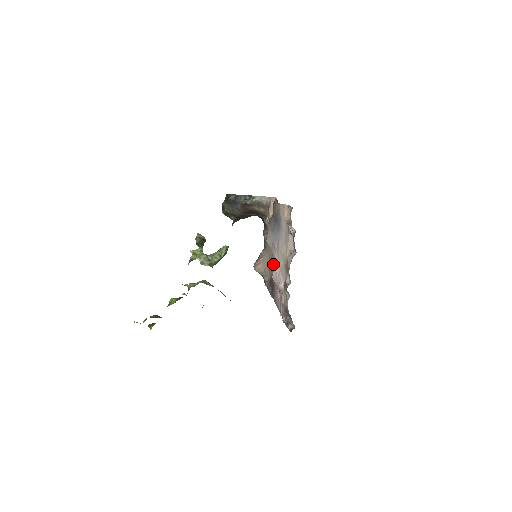
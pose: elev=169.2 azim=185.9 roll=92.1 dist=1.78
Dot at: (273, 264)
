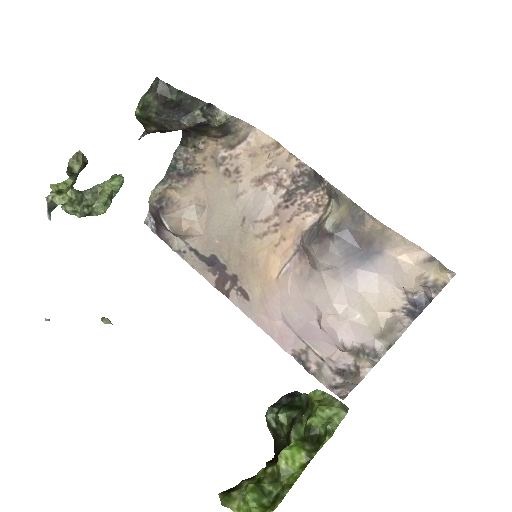
Dot at: (246, 251)
